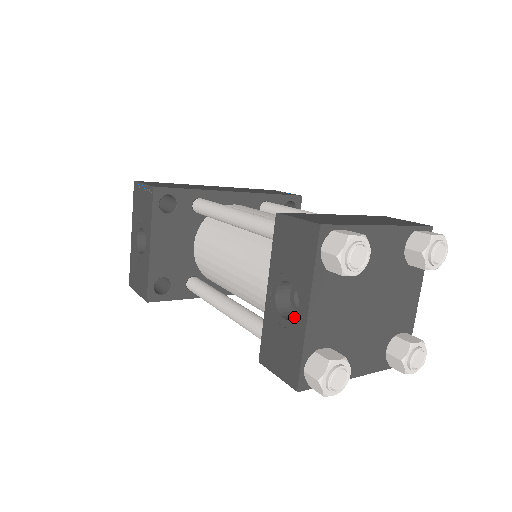
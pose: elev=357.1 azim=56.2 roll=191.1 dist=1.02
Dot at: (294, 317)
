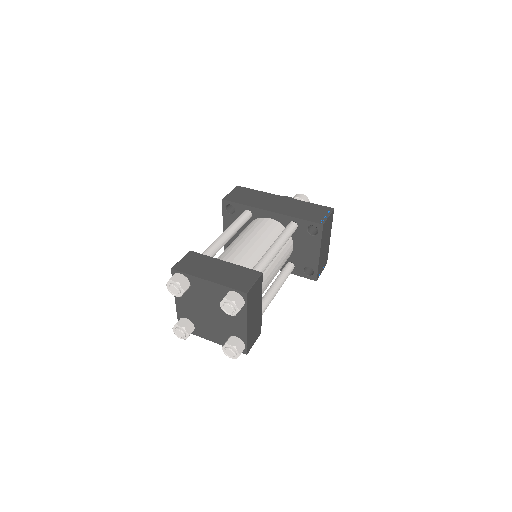
Dot at: occluded
